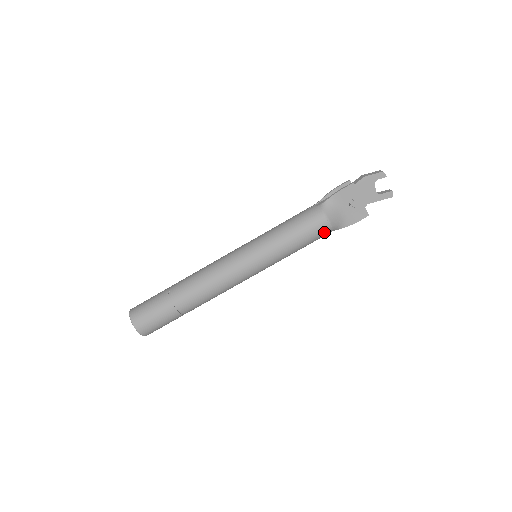
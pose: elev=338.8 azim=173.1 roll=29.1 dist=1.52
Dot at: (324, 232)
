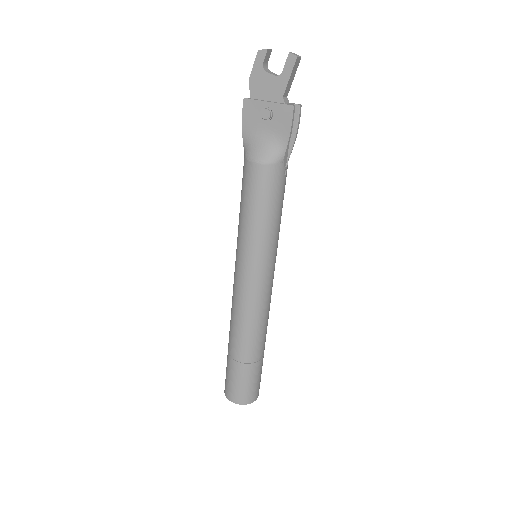
Dot at: (267, 175)
